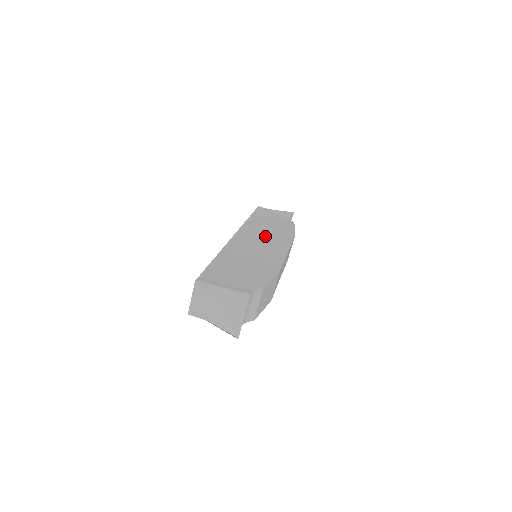
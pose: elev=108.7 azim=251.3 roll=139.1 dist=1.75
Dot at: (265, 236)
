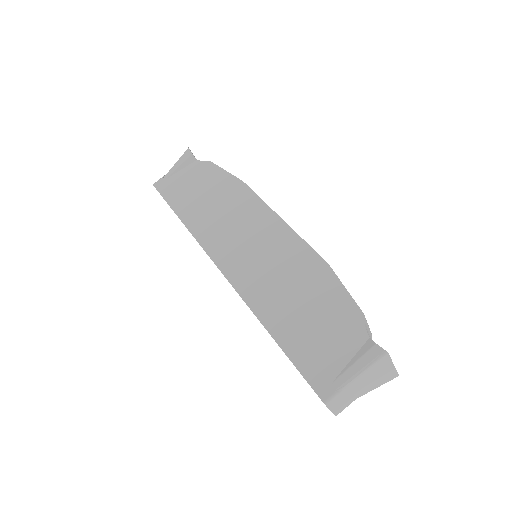
Dot at: (235, 227)
